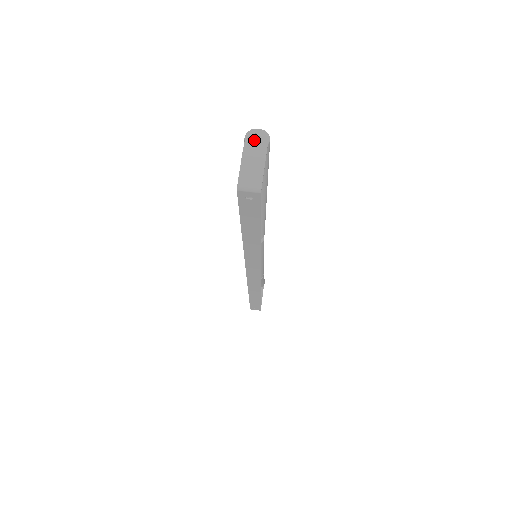
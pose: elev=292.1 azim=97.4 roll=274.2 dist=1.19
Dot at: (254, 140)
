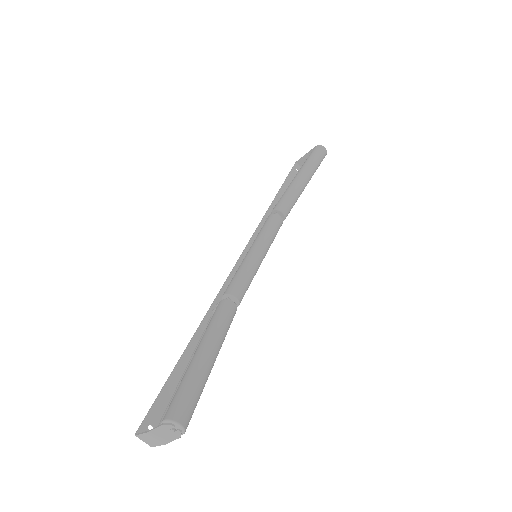
Dot at: (166, 432)
